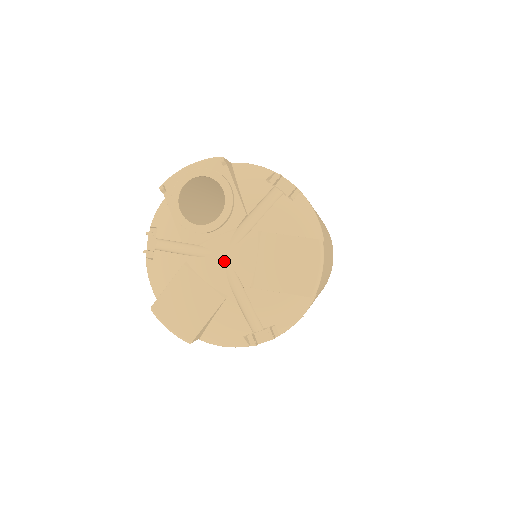
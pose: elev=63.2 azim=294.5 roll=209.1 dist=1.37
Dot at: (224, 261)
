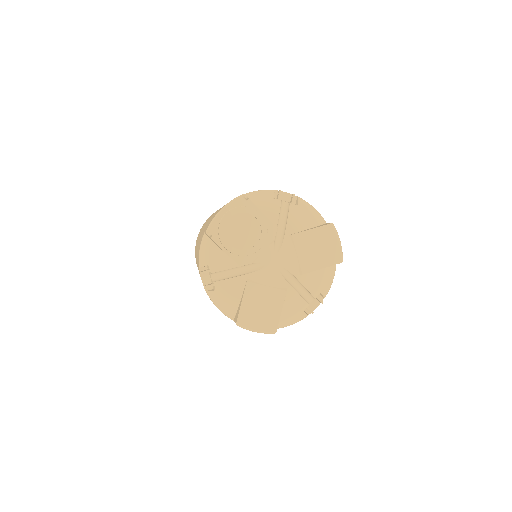
Dot at: (276, 266)
